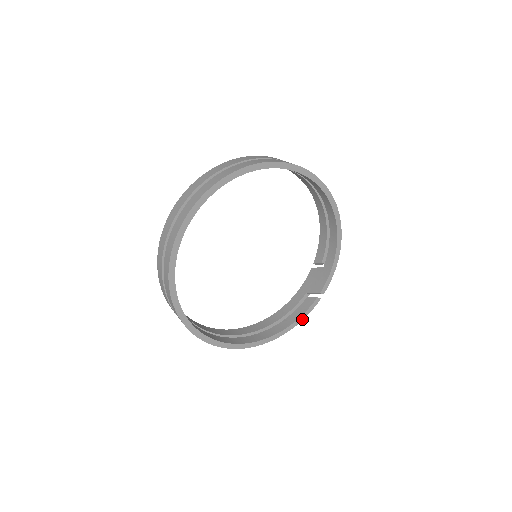
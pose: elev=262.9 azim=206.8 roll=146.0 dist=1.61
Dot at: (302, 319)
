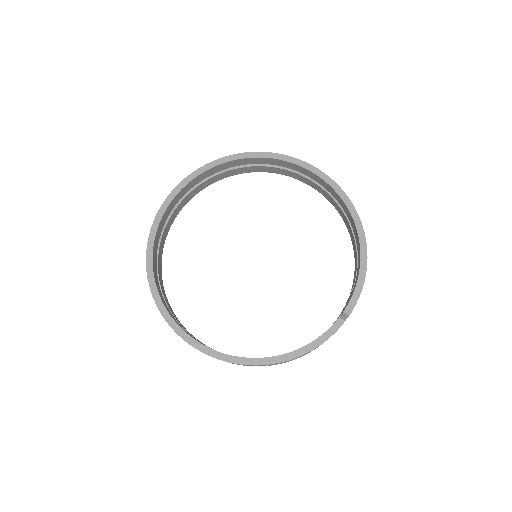
Dot at: (317, 345)
